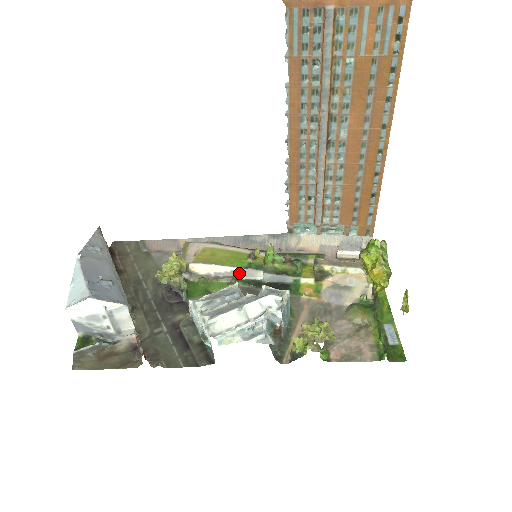
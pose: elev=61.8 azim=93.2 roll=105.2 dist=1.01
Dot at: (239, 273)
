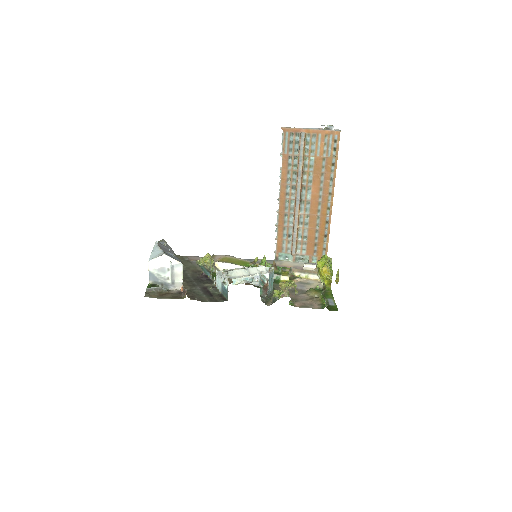
Dot at: occluded
